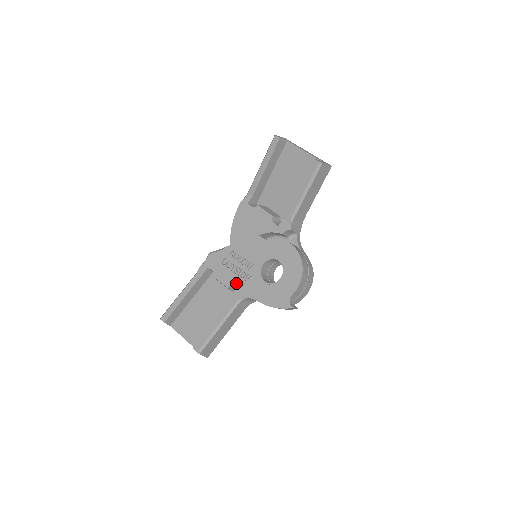
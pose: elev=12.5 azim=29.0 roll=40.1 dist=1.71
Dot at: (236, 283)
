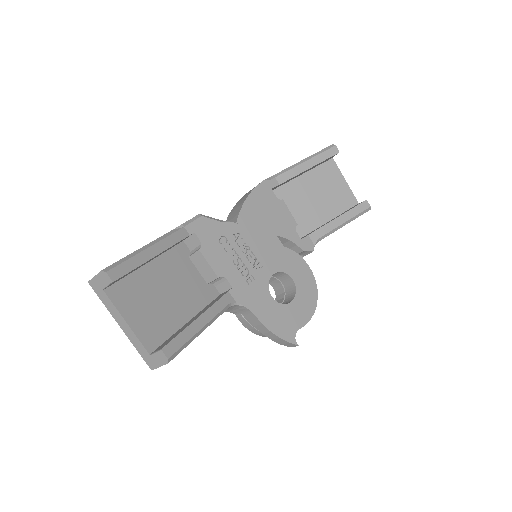
Dot at: (233, 278)
